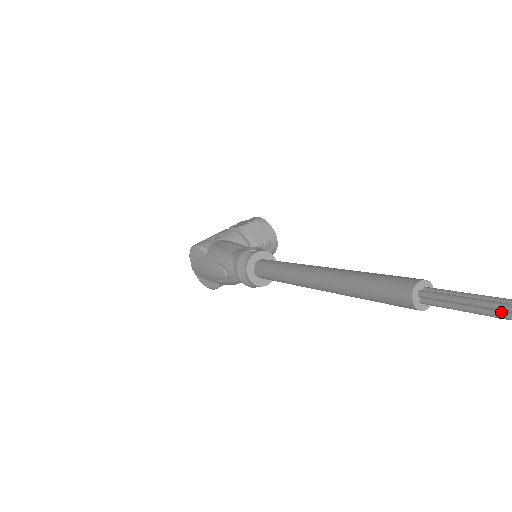
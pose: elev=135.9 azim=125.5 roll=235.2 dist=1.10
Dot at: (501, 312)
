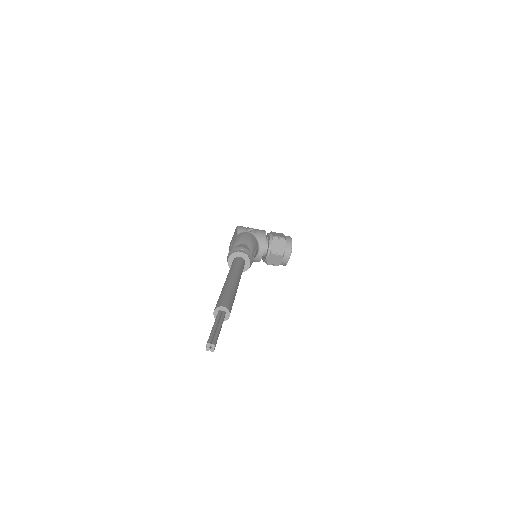
Dot at: (212, 333)
